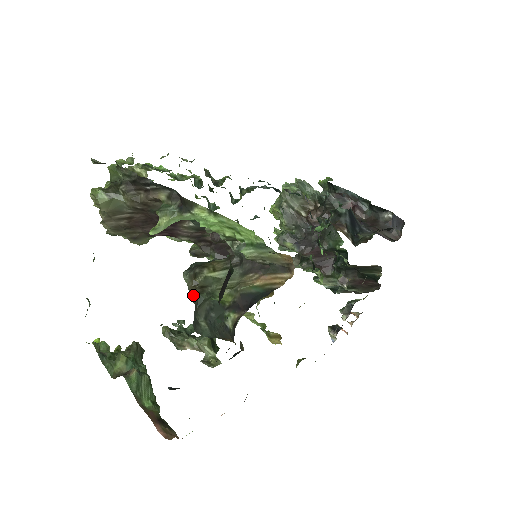
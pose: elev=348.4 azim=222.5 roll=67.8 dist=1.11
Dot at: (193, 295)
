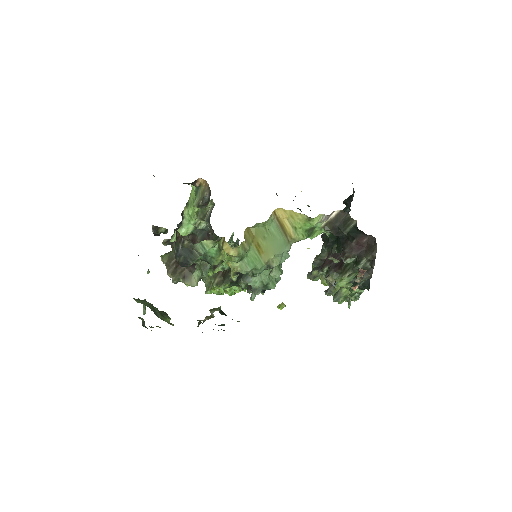
Dot at: occluded
